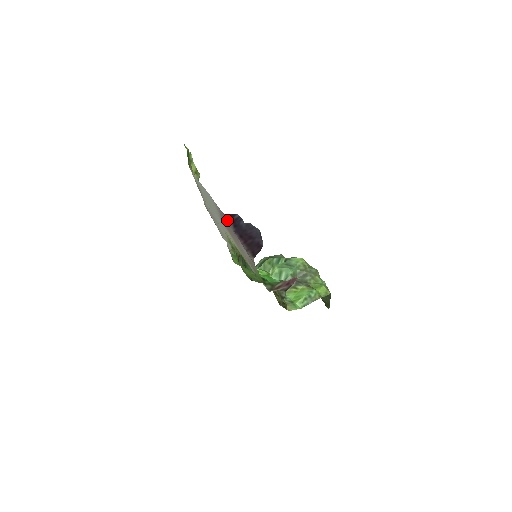
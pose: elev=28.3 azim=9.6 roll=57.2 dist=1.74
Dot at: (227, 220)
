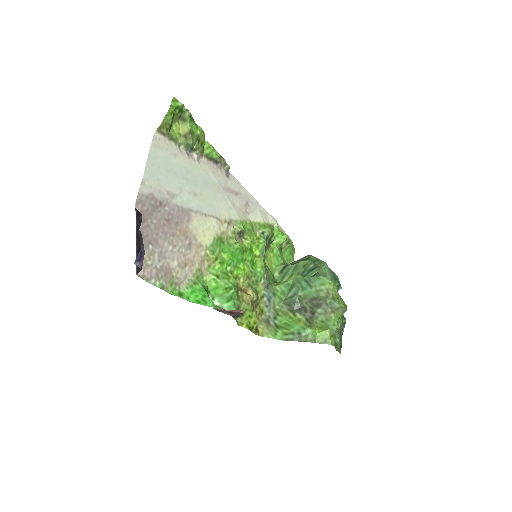
Dot at: (138, 215)
